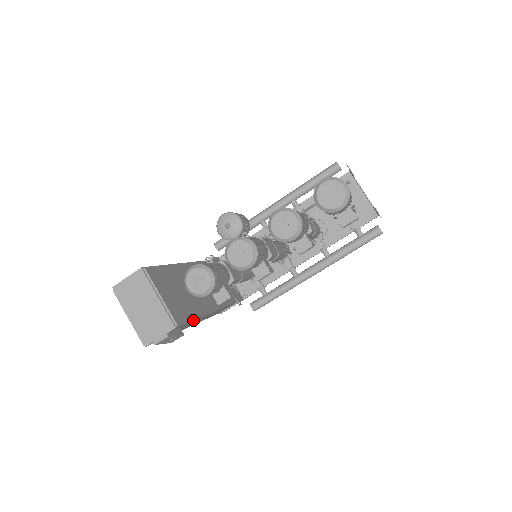
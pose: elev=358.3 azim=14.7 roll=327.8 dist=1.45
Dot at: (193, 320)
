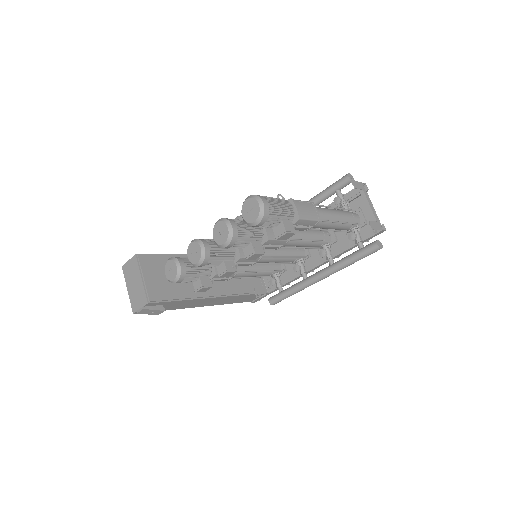
Dot at: (177, 301)
